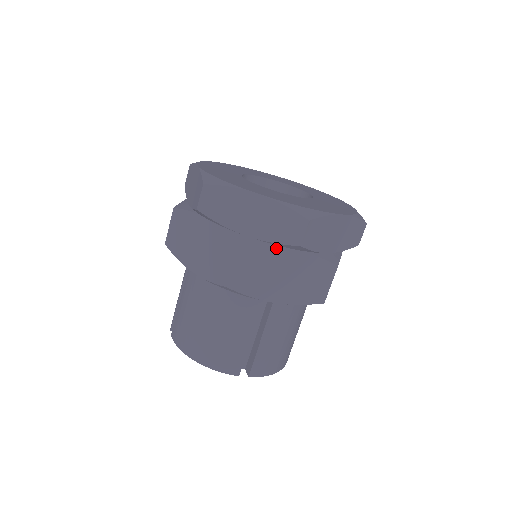
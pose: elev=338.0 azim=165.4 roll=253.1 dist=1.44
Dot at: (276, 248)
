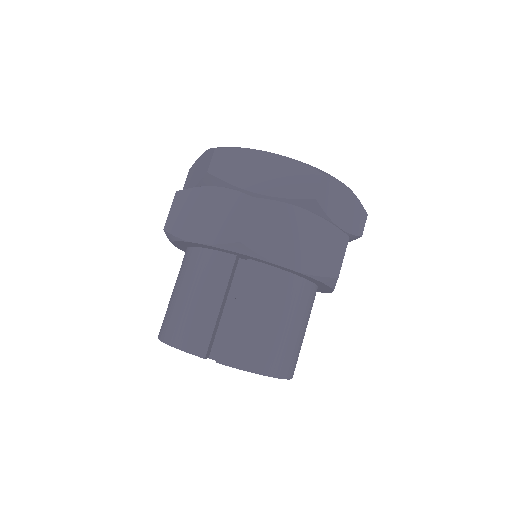
Dot at: occluded
